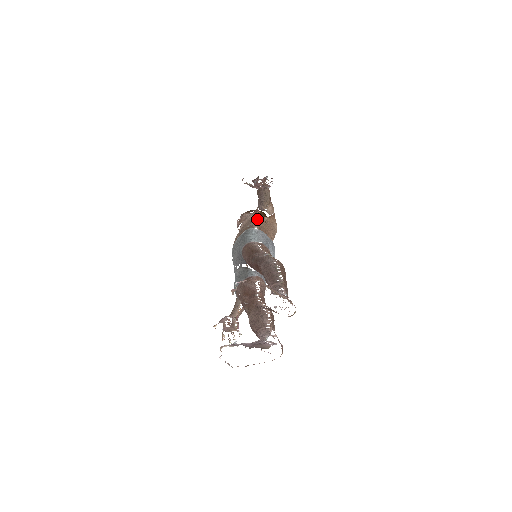
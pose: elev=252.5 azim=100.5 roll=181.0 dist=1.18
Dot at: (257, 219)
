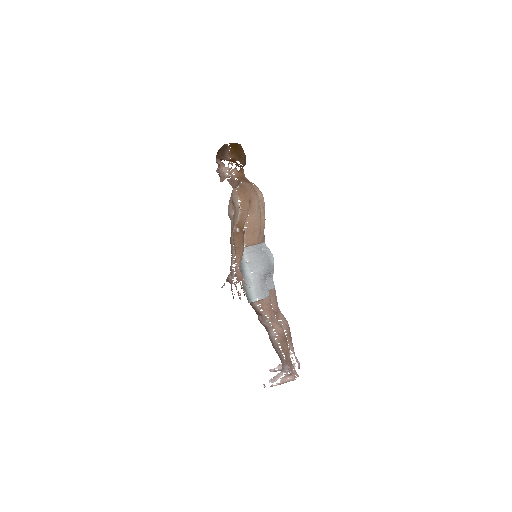
Dot at: occluded
